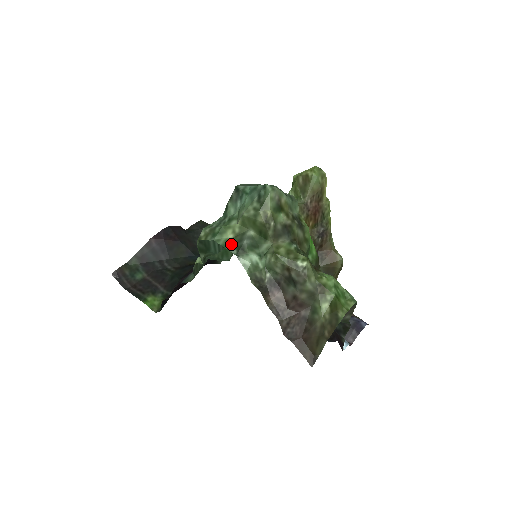
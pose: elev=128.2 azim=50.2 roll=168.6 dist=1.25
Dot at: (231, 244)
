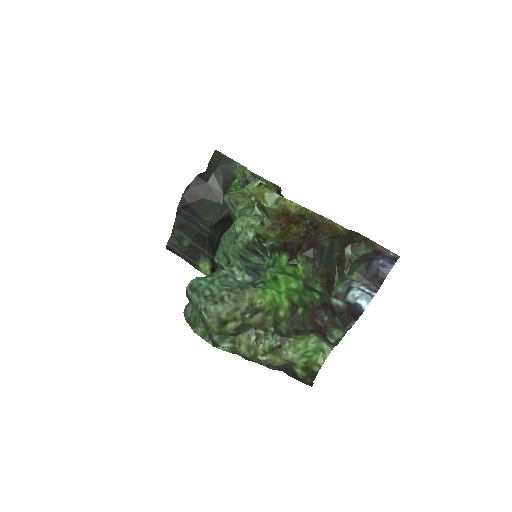
Dot at: (206, 336)
